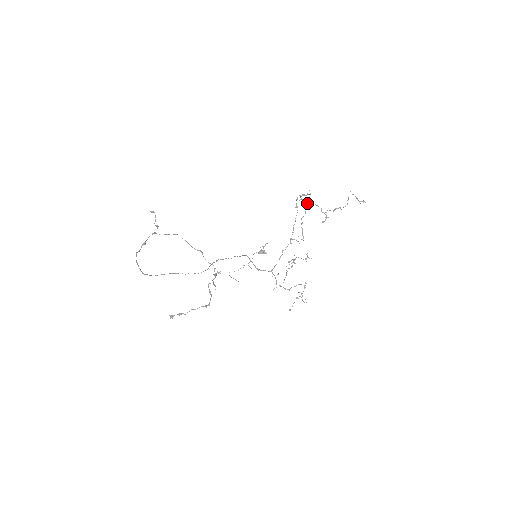
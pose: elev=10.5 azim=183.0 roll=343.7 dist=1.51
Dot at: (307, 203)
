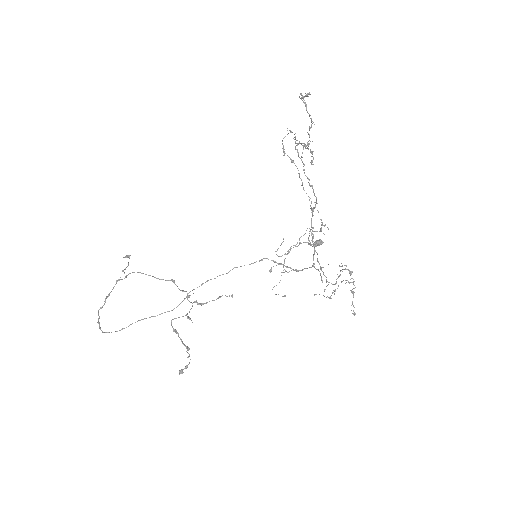
Dot at: (295, 148)
